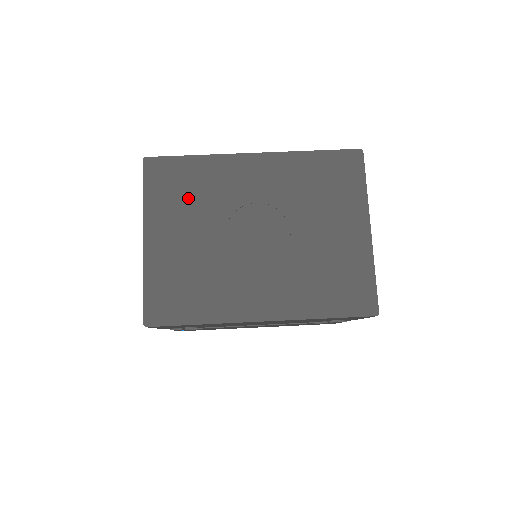
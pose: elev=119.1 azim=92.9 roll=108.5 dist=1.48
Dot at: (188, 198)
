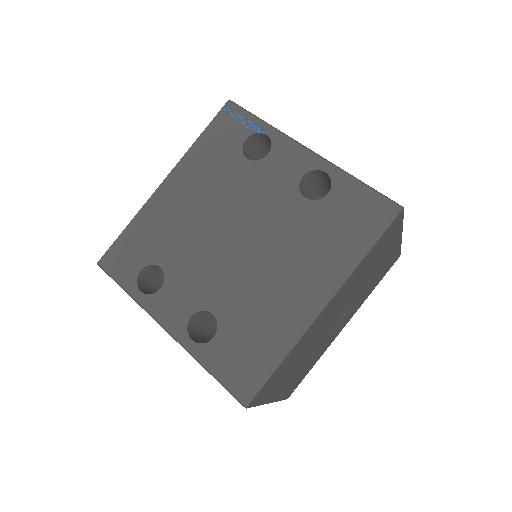
Dot at: (288, 369)
